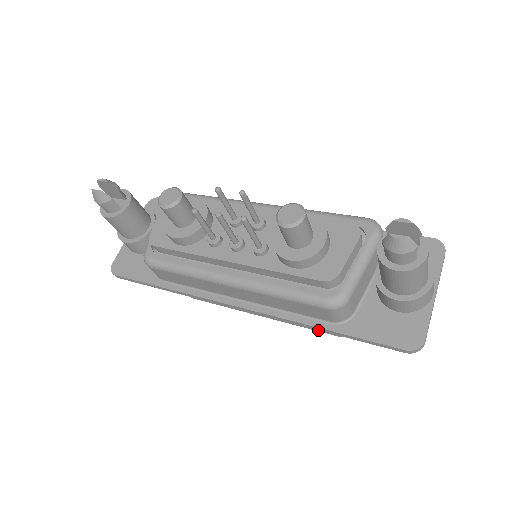
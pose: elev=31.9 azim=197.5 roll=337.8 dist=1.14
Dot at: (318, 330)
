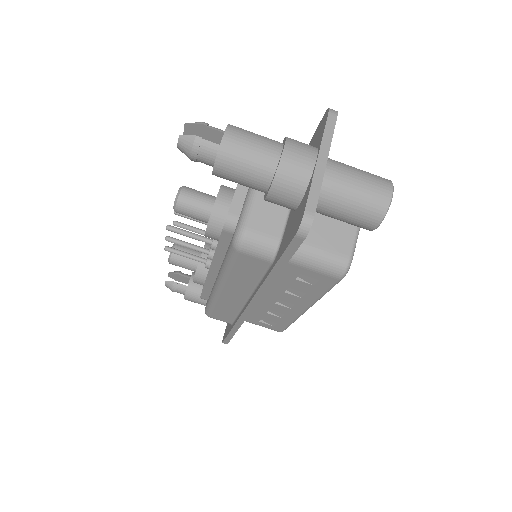
Dot at: (326, 287)
